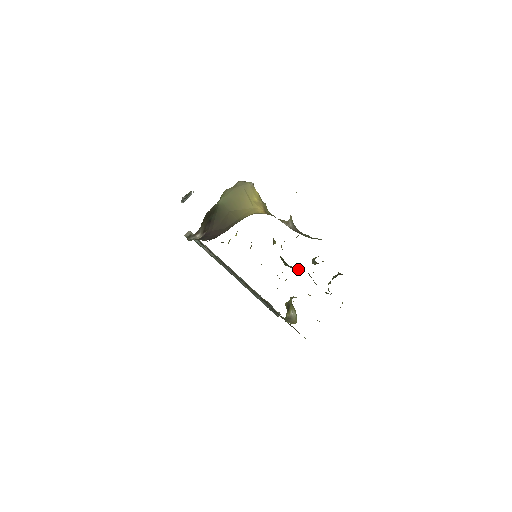
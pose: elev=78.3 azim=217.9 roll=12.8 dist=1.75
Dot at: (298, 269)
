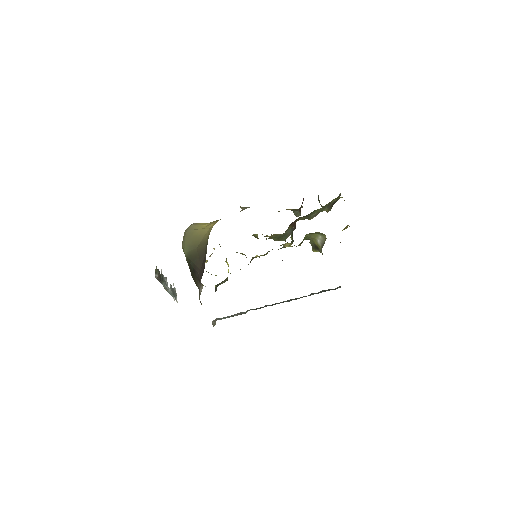
Dot at: (293, 228)
